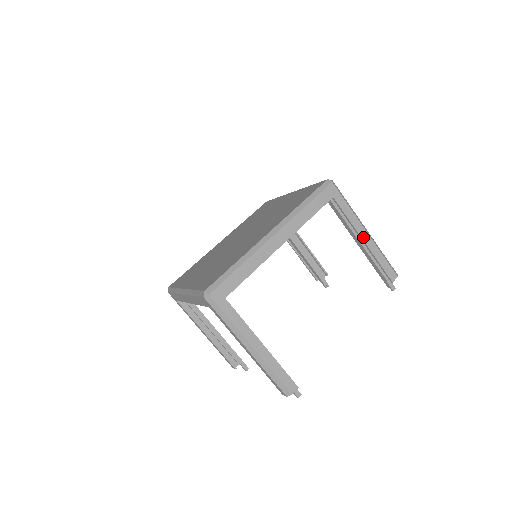
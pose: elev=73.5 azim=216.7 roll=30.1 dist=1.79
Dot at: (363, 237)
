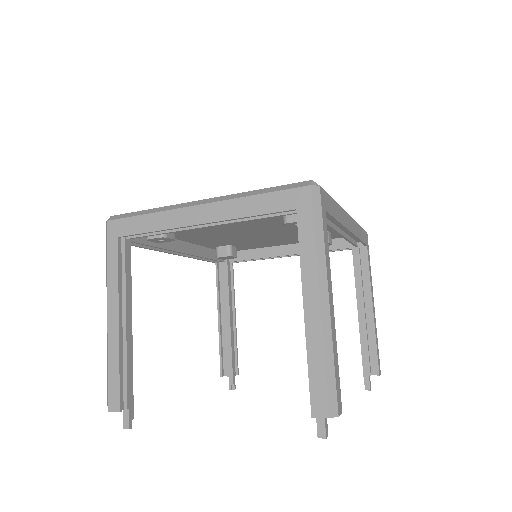
Dot at: (373, 305)
